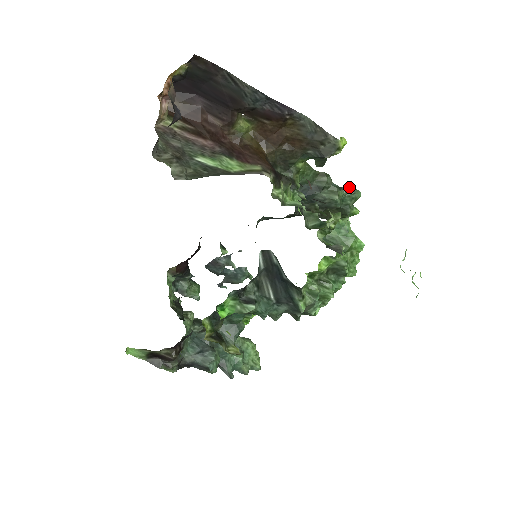
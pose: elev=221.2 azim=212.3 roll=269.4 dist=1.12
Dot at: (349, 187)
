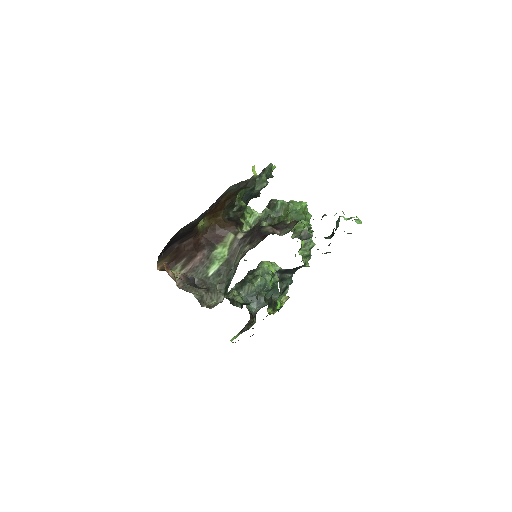
Dot at: (264, 169)
